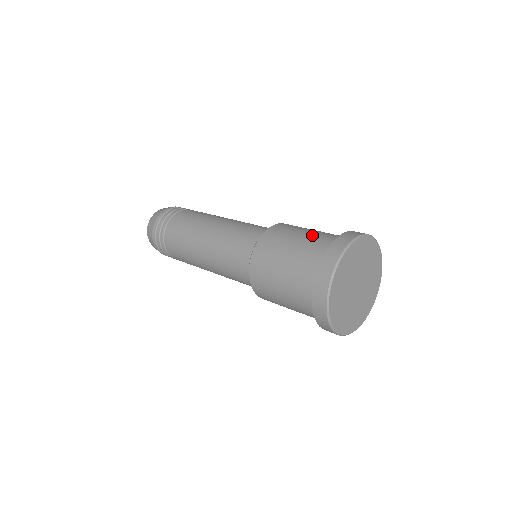
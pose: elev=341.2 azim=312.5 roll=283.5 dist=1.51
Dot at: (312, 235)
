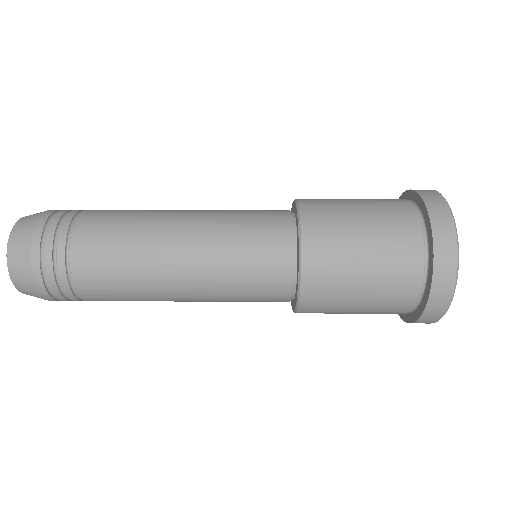
Dot at: occluded
